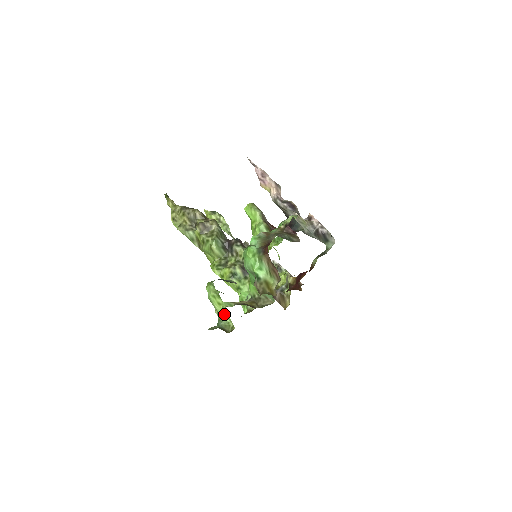
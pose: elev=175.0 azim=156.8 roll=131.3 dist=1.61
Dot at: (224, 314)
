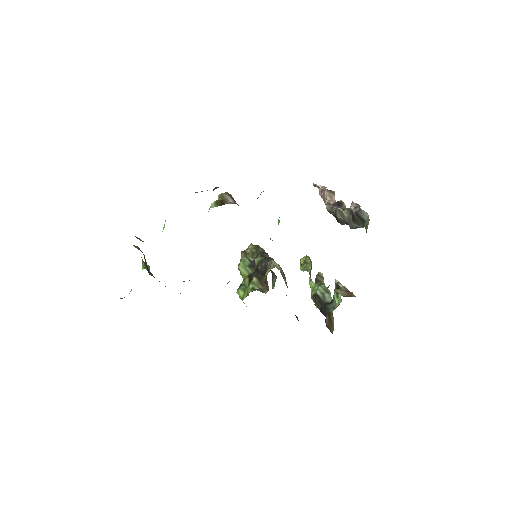
Dot at: occluded
